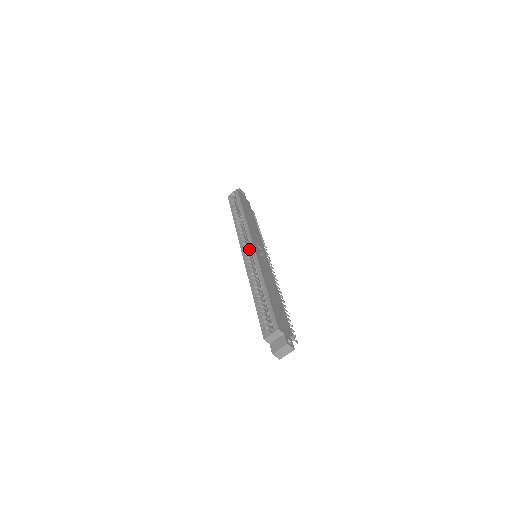
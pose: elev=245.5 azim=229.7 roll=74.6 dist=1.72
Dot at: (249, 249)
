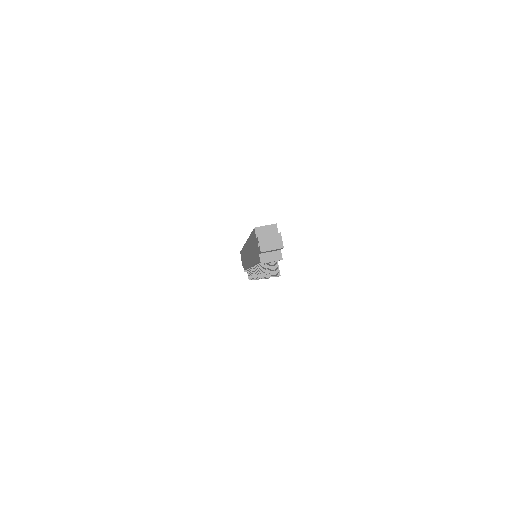
Dot at: occluded
